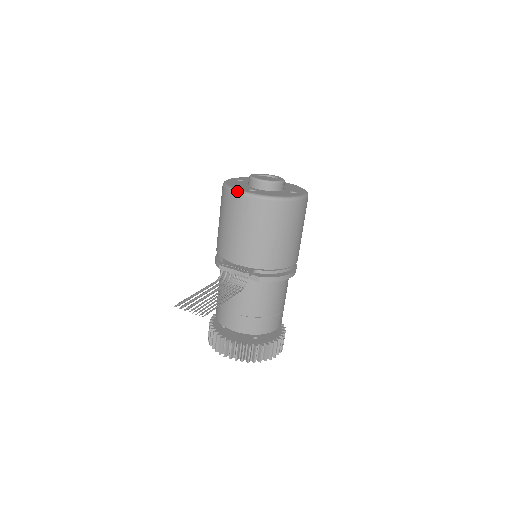
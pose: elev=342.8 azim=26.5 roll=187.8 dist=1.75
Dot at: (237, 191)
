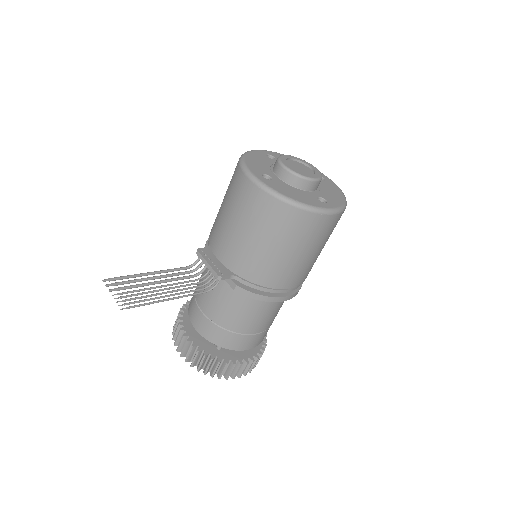
Dot at: (245, 170)
